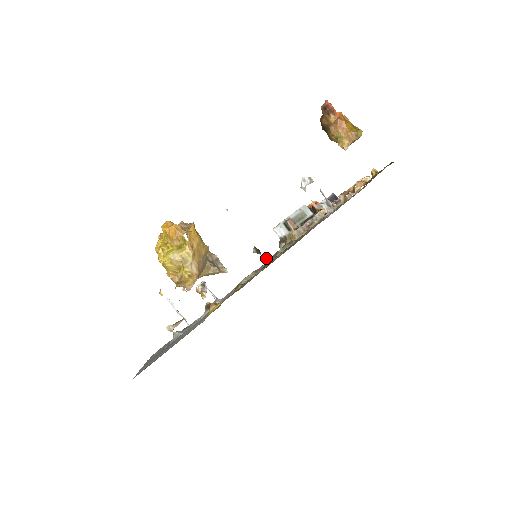
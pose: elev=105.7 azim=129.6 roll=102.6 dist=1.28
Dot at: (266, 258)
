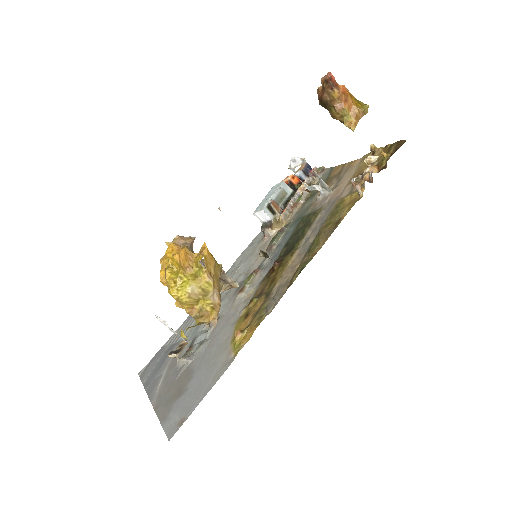
Dot at: (274, 261)
